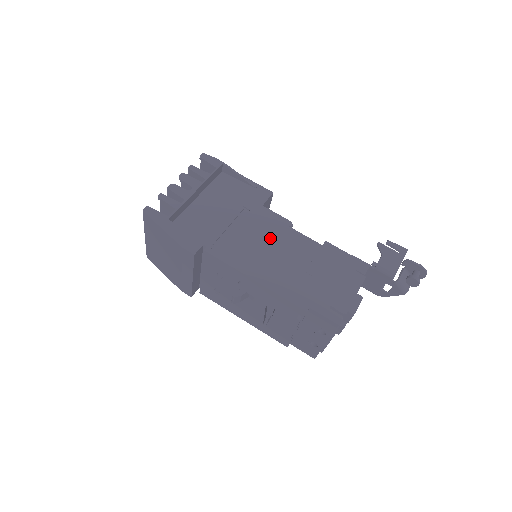
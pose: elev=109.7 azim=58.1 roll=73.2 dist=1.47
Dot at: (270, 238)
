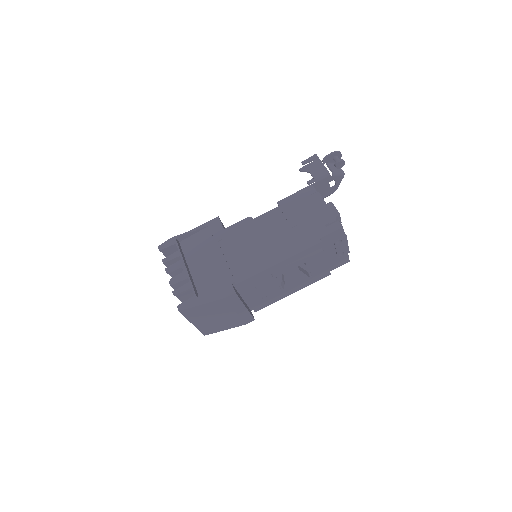
Dot at: (252, 237)
